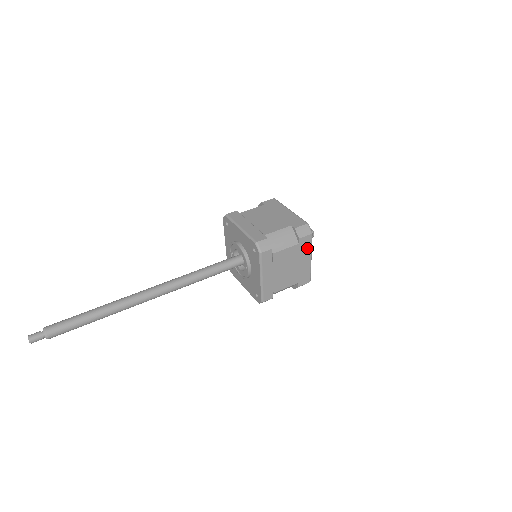
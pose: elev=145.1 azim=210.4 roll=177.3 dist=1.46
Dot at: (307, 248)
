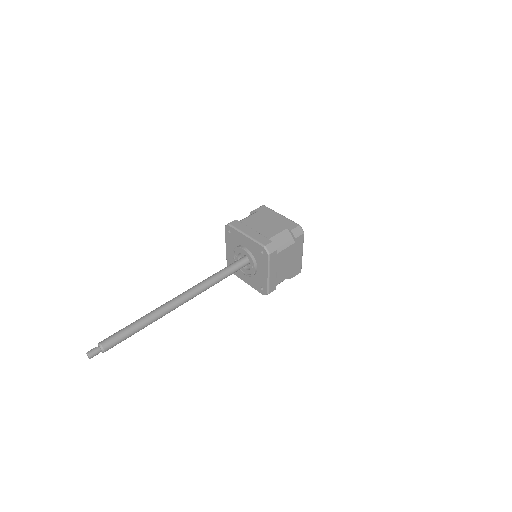
Dot at: (300, 245)
